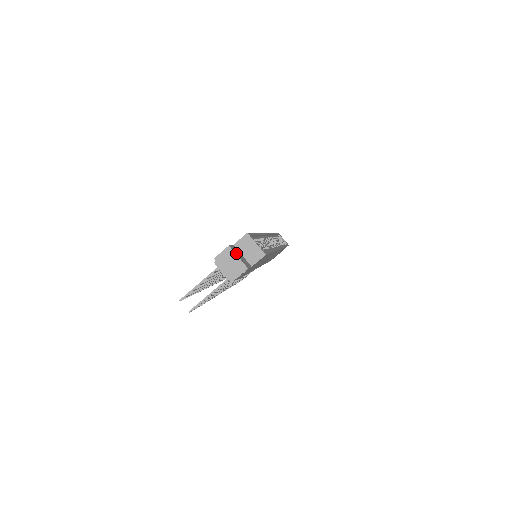
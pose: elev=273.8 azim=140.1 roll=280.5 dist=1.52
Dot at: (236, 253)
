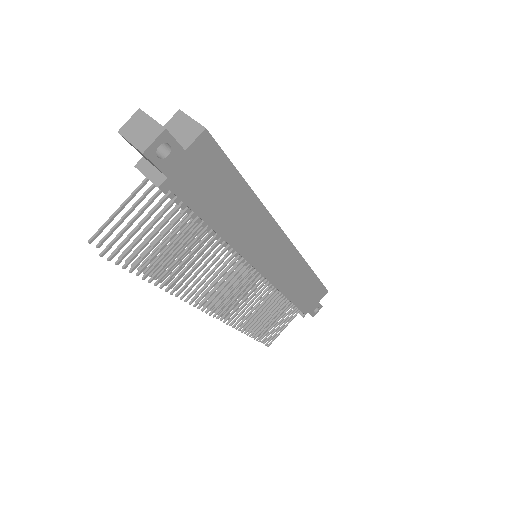
Dot at: (151, 119)
